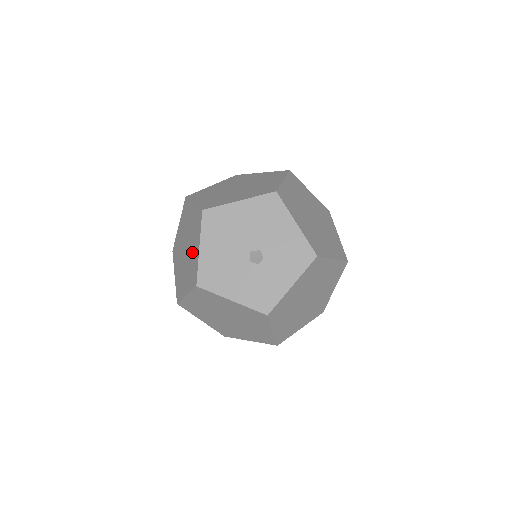
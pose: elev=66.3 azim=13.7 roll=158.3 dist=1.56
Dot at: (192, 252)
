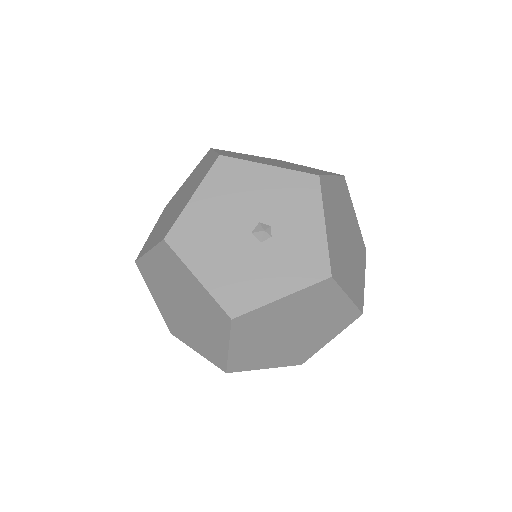
Dot at: (193, 296)
